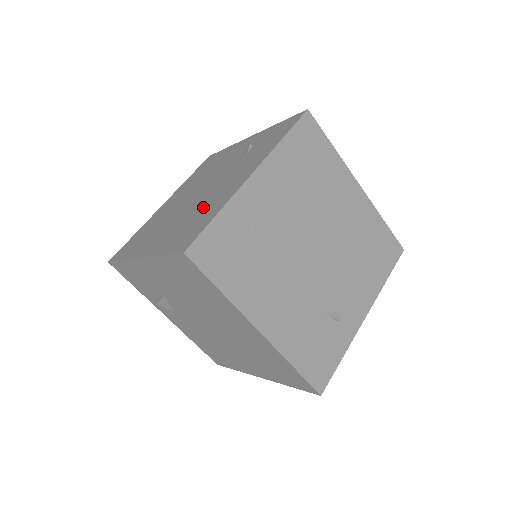
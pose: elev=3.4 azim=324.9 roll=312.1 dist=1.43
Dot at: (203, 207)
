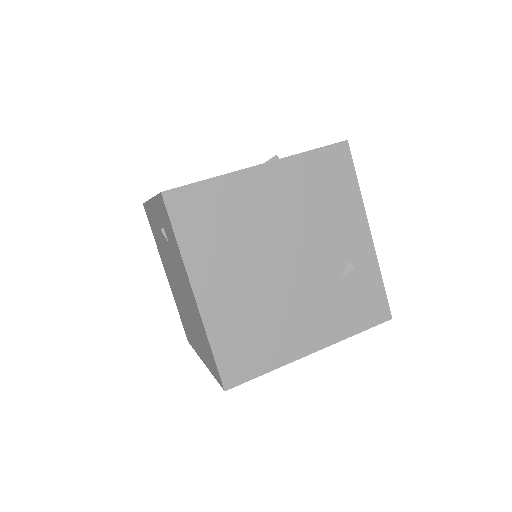
Dot at: (195, 322)
